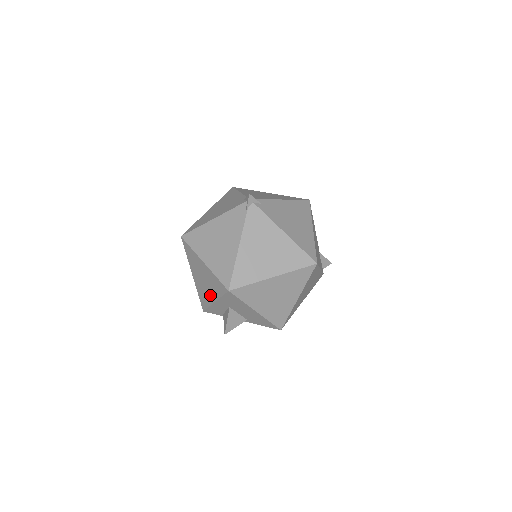
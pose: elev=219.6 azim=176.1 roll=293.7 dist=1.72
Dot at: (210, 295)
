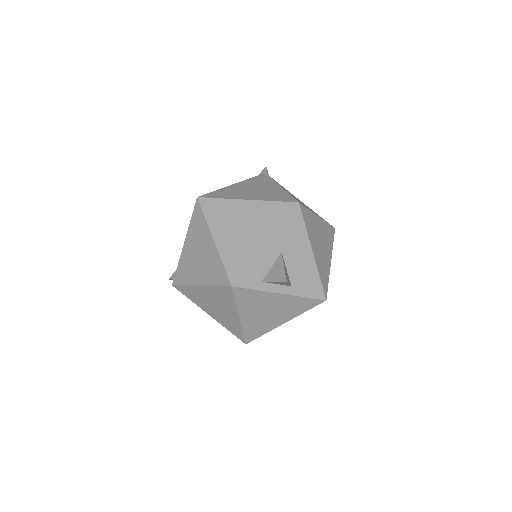
Dot at: (256, 240)
